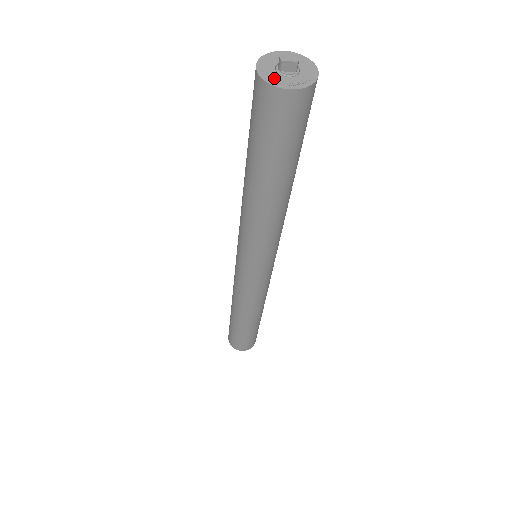
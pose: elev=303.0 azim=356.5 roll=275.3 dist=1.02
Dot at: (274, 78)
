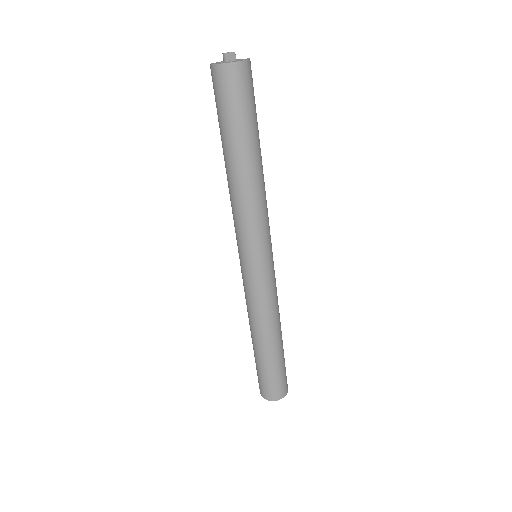
Dot at: (227, 62)
